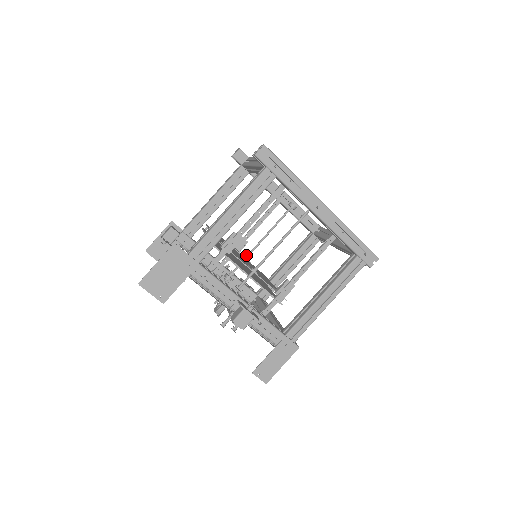
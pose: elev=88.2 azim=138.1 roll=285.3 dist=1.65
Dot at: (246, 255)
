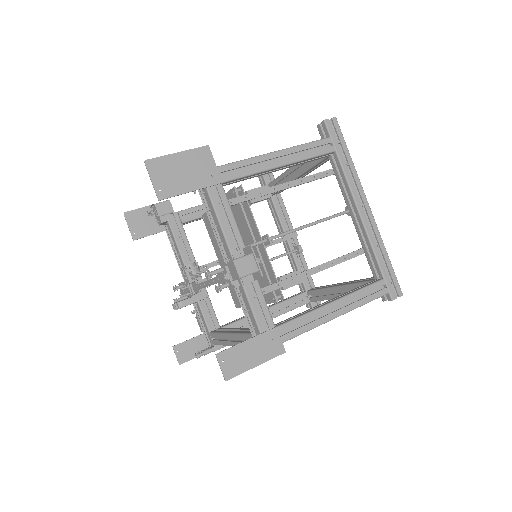
Dot at: occluded
